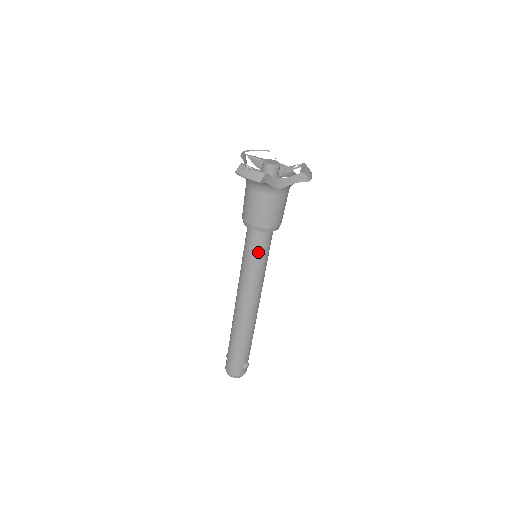
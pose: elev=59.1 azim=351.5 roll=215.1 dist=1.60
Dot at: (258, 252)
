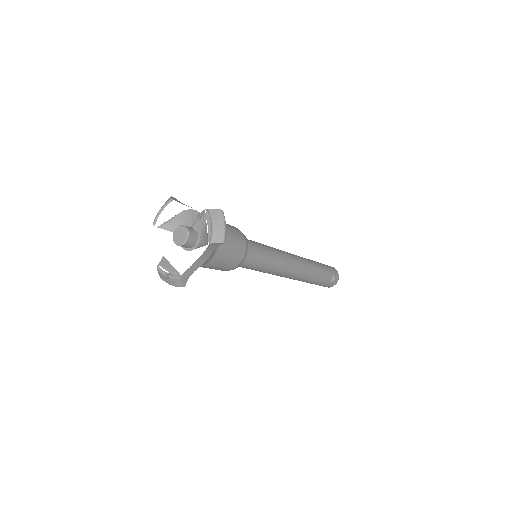
Dot at: (251, 267)
